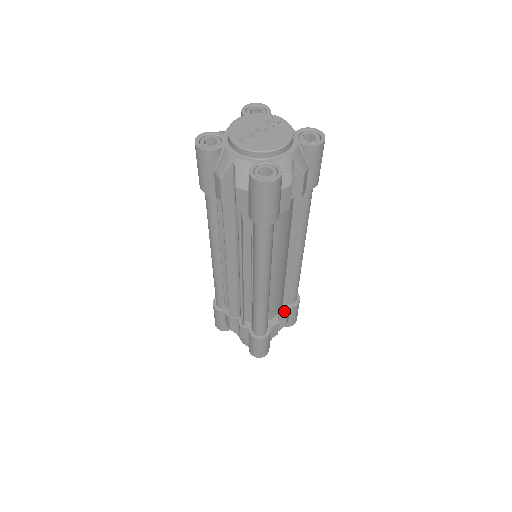
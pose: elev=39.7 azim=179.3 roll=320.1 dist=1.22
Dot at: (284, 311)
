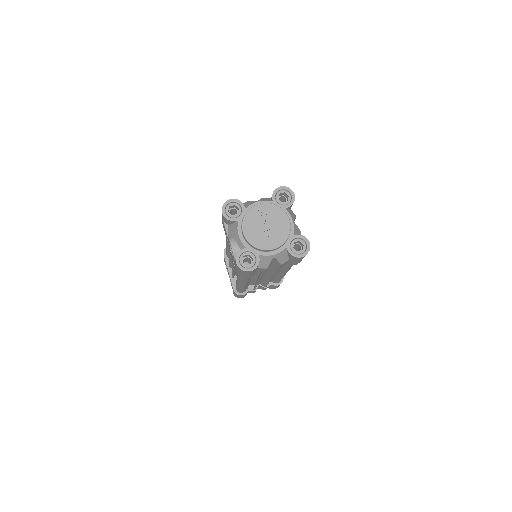
Dot at: occluded
